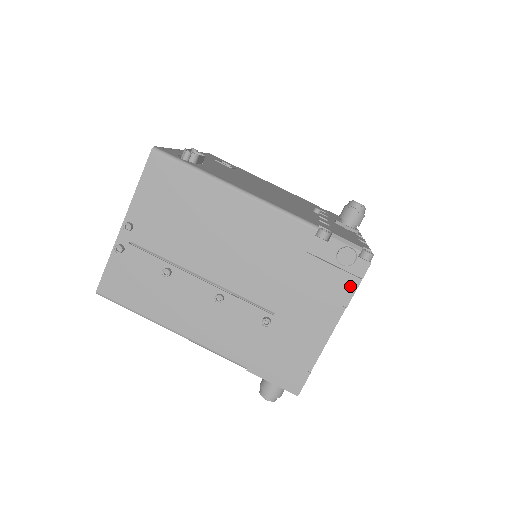
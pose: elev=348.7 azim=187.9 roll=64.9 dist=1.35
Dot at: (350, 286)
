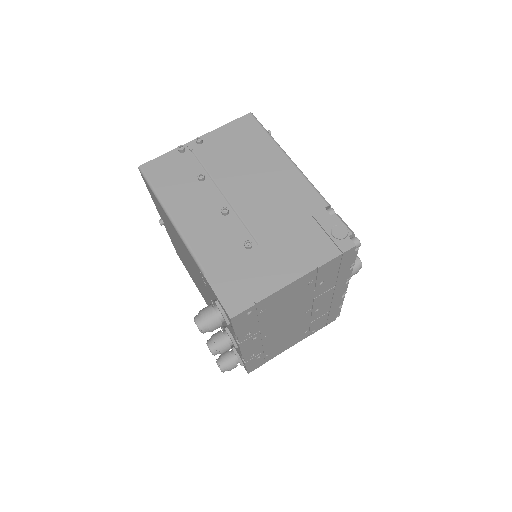
Dot at: (330, 253)
